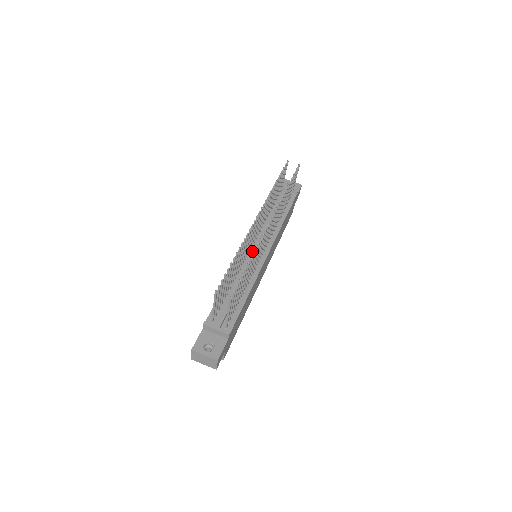
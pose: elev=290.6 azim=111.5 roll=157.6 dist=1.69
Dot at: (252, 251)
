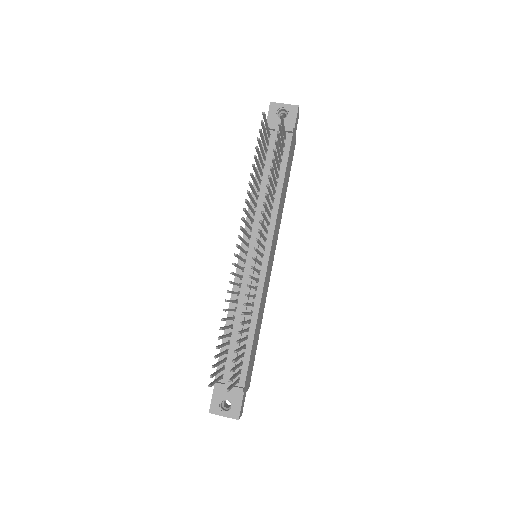
Dot at: (248, 259)
